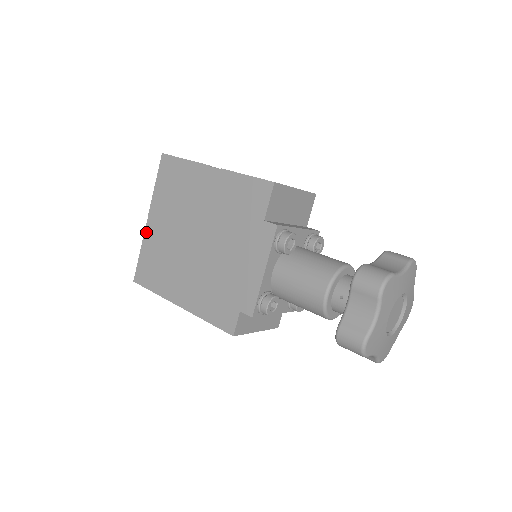
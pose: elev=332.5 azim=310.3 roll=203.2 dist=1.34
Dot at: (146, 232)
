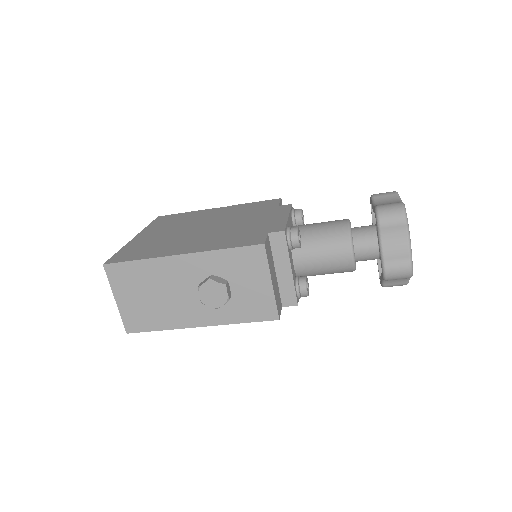
Dot at: (131, 241)
